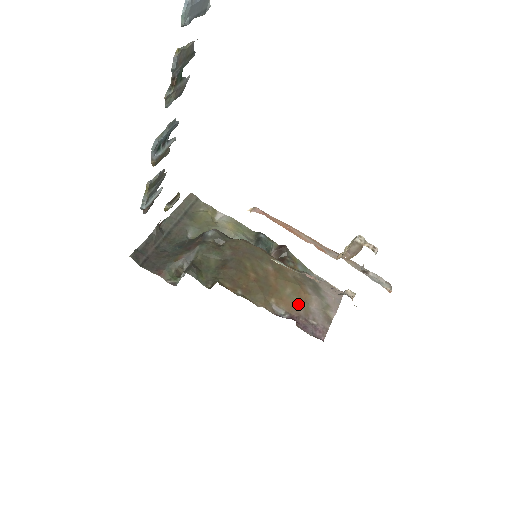
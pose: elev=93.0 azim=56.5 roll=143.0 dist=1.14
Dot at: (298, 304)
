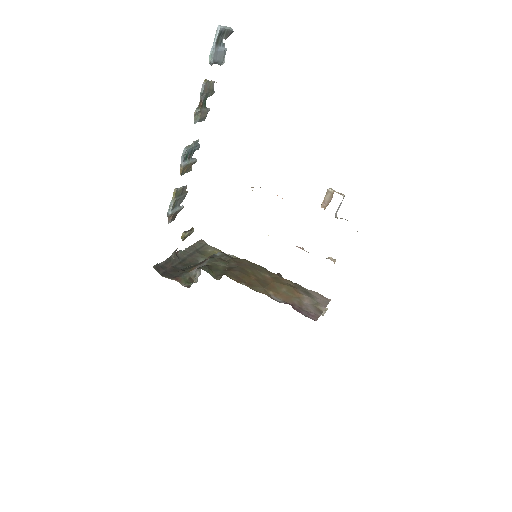
Dot at: (292, 298)
